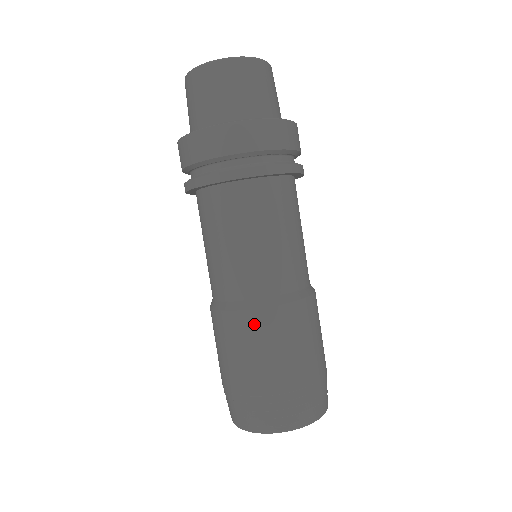
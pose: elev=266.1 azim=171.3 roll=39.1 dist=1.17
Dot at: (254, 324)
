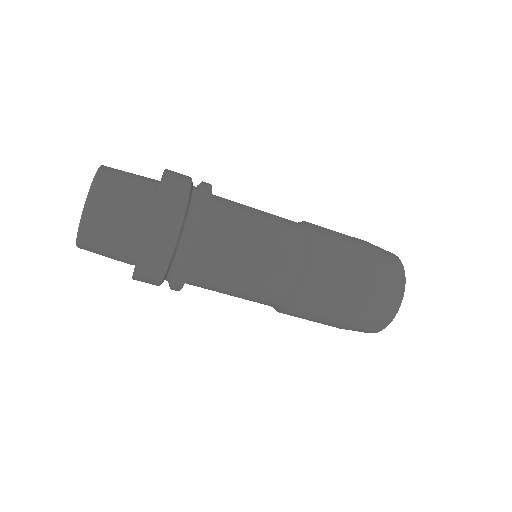
Dot at: (315, 289)
